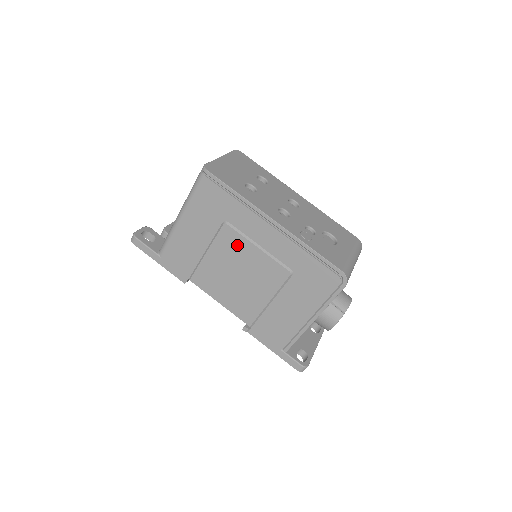
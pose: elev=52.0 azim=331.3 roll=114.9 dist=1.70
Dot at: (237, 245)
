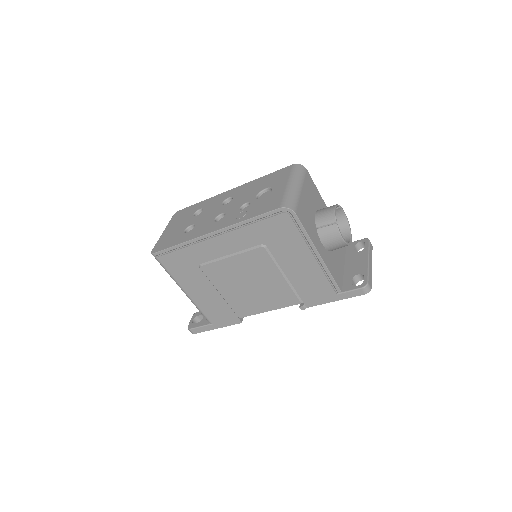
Dot at: (222, 270)
